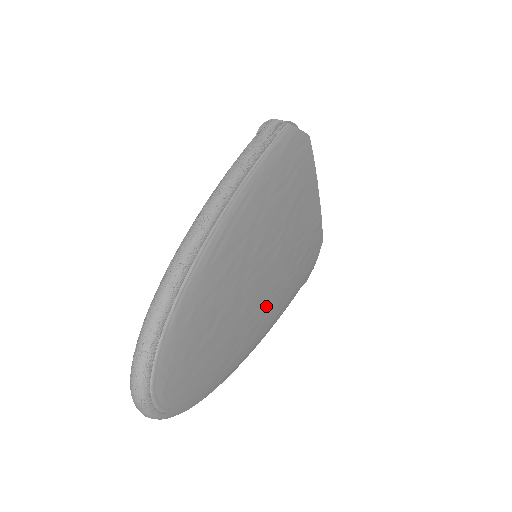
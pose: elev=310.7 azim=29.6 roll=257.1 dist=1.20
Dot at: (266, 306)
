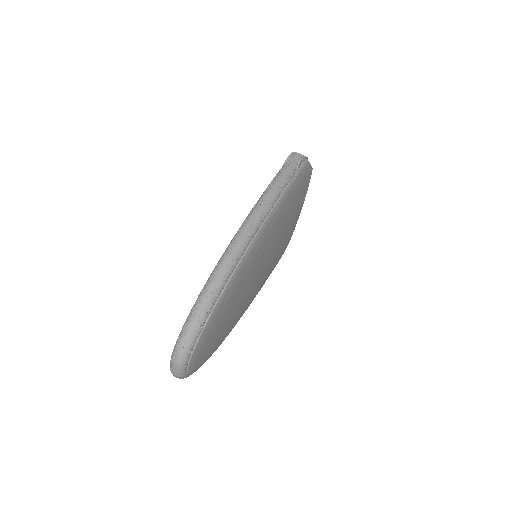
Dot at: (252, 296)
